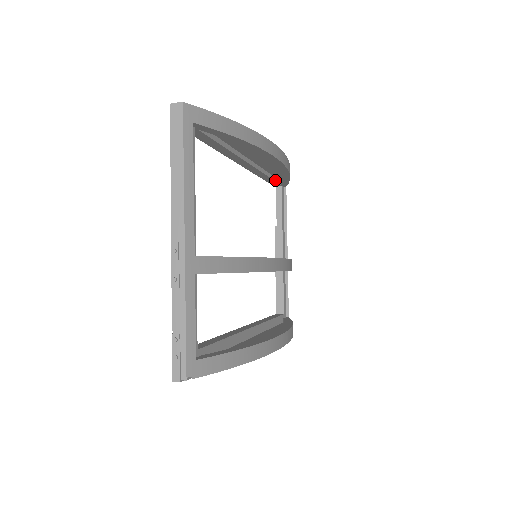
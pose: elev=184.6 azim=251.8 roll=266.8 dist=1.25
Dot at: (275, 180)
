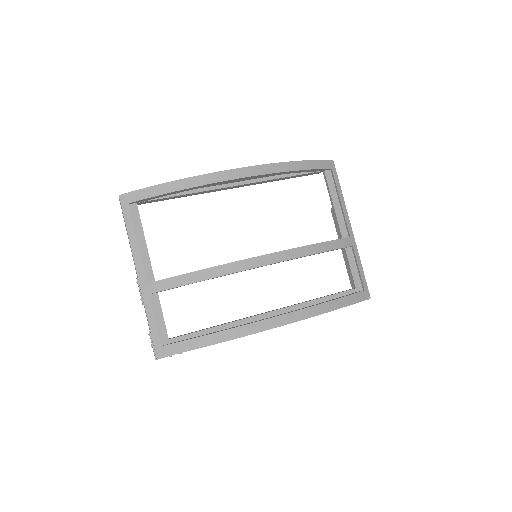
Dot at: (304, 173)
